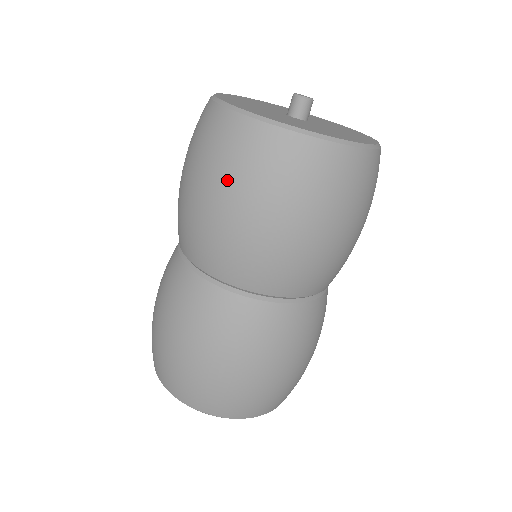
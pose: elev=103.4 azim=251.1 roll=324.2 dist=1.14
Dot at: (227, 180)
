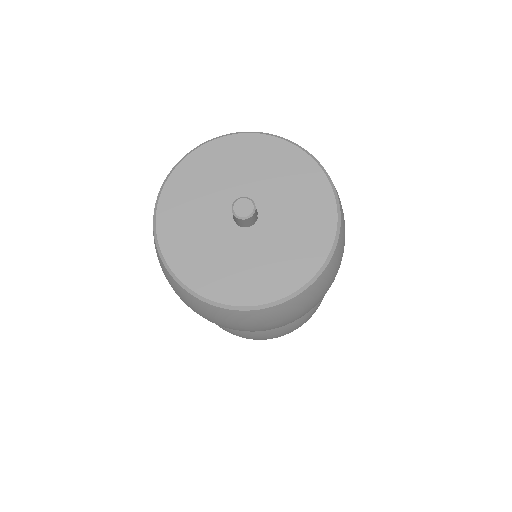
Dot at: (259, 328)
